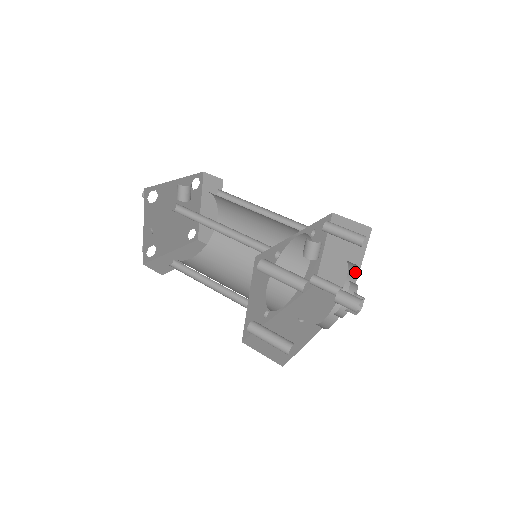
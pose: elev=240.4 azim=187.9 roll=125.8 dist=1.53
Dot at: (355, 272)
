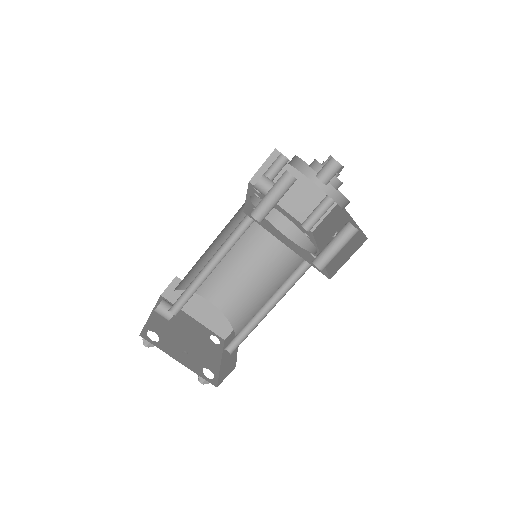
Dot at: (307, 167)
